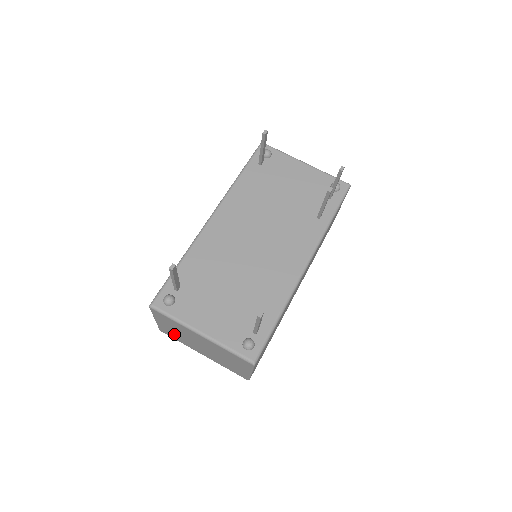
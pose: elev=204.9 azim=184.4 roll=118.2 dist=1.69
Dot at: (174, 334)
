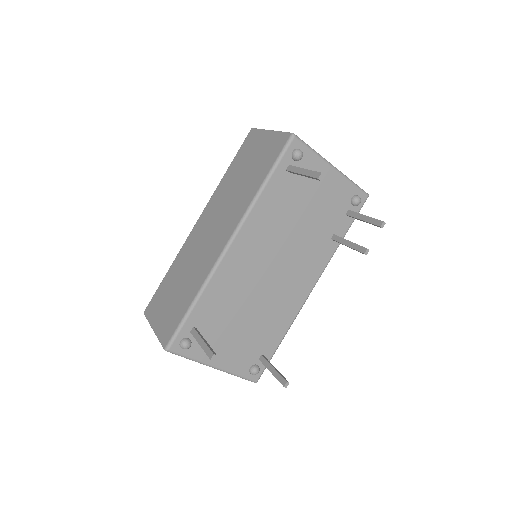
Dot at: occluded
